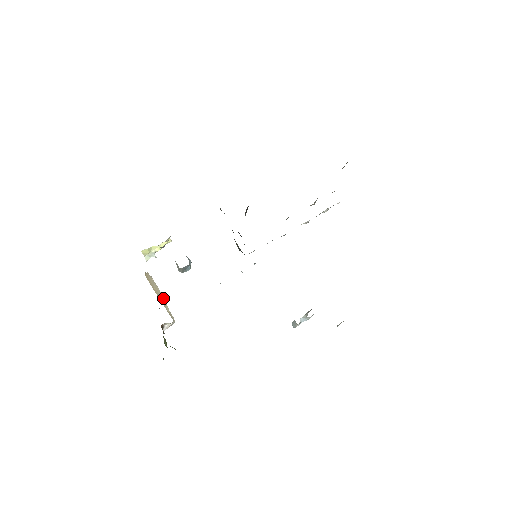
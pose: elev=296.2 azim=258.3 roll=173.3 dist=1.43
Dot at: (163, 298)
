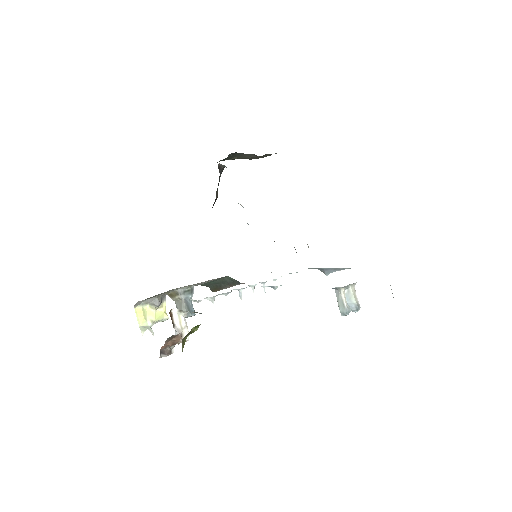
Dot at: occluded
